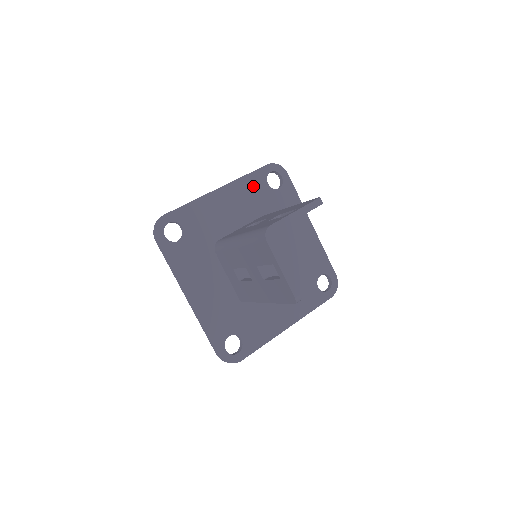
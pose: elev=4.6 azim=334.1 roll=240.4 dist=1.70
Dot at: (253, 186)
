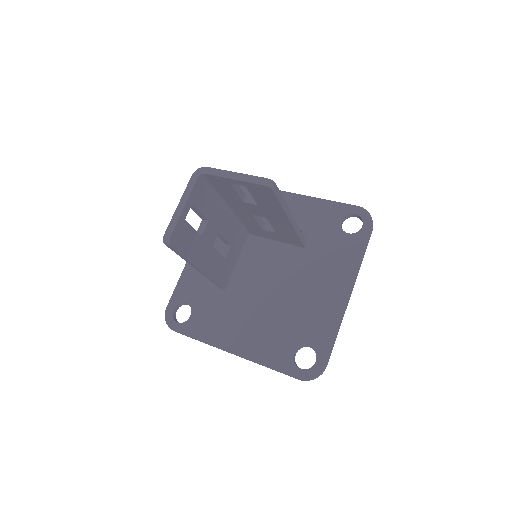
Dot at: (325, 213)
